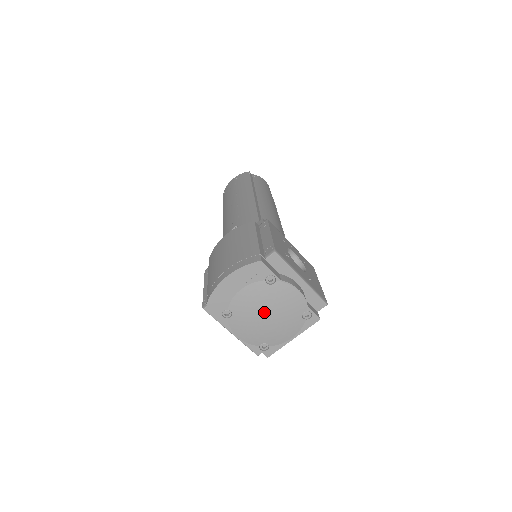
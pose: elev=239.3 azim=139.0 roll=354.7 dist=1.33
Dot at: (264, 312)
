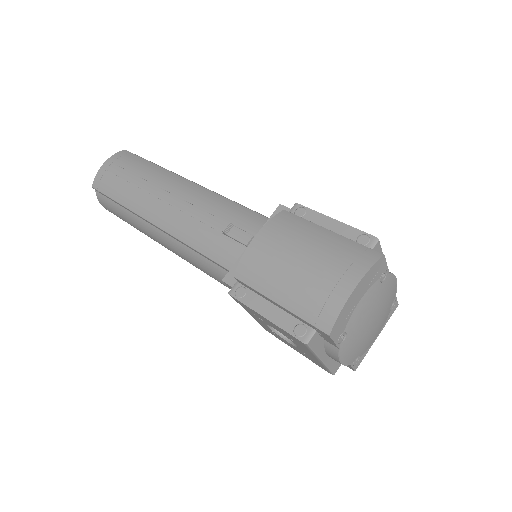
Dot at: (372, 318)
